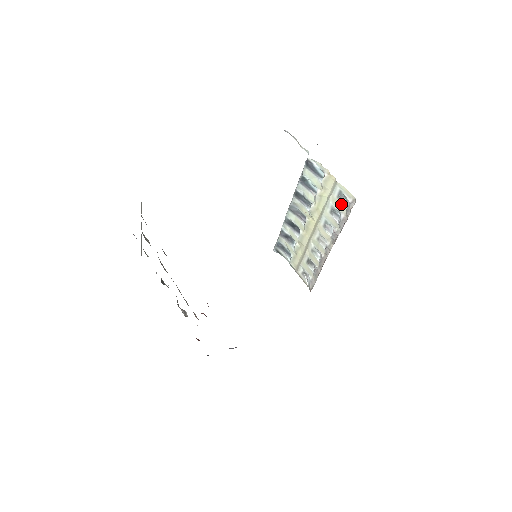
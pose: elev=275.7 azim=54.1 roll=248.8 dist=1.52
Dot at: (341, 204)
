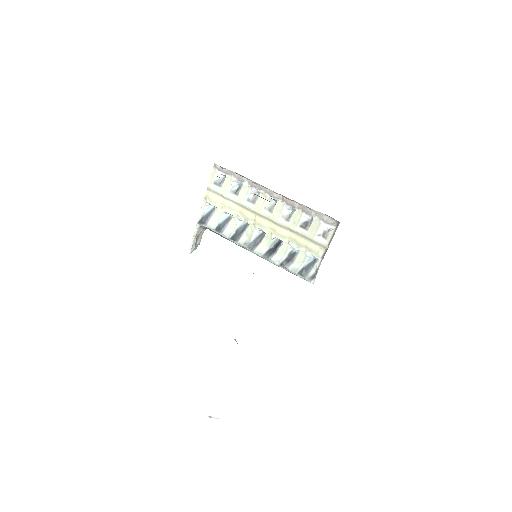
Dot at: (225, 182)
